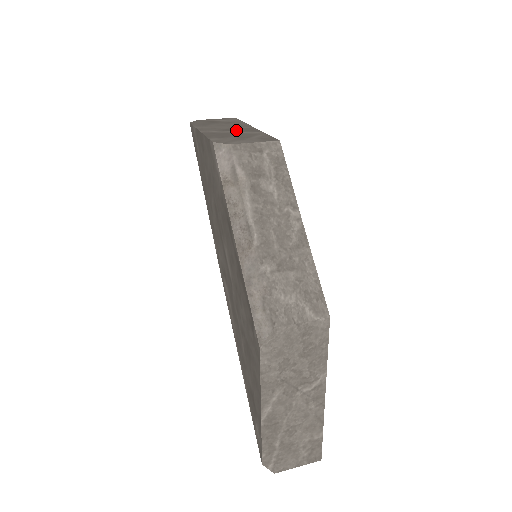
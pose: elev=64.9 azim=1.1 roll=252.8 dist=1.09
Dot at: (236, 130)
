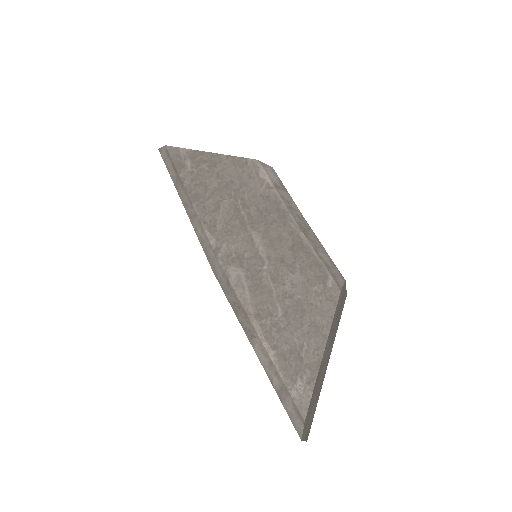
Dot at: occluded
